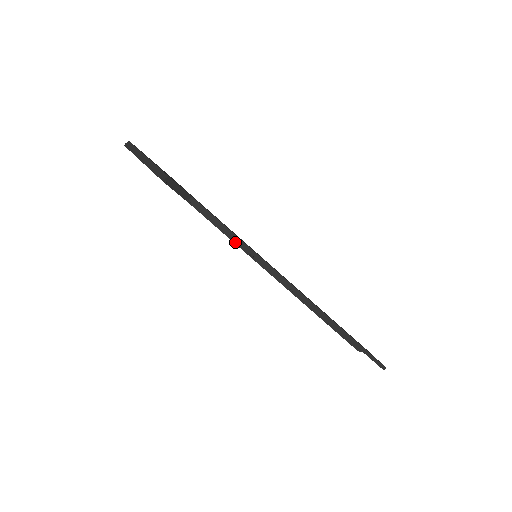
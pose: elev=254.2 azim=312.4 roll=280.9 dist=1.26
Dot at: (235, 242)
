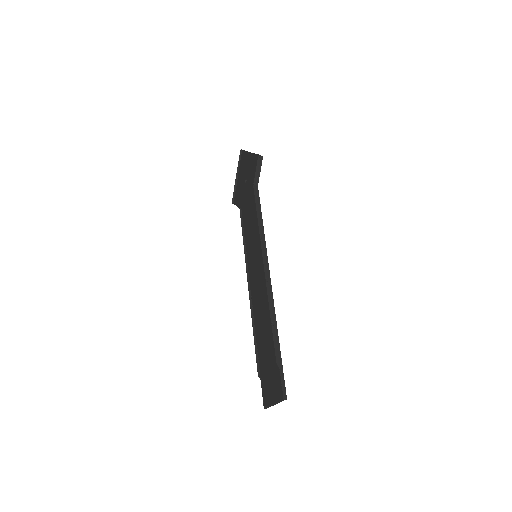
Dot at: (259, 224)
